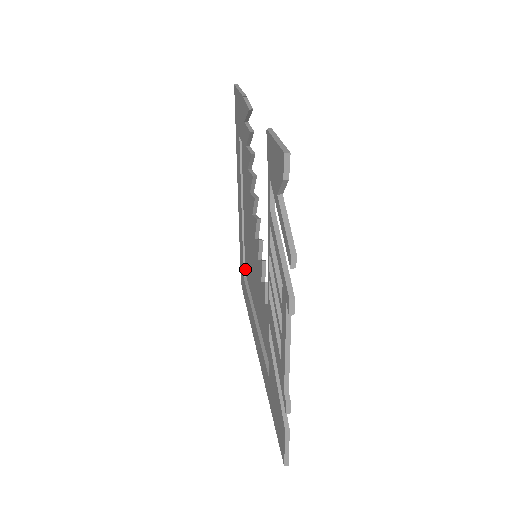
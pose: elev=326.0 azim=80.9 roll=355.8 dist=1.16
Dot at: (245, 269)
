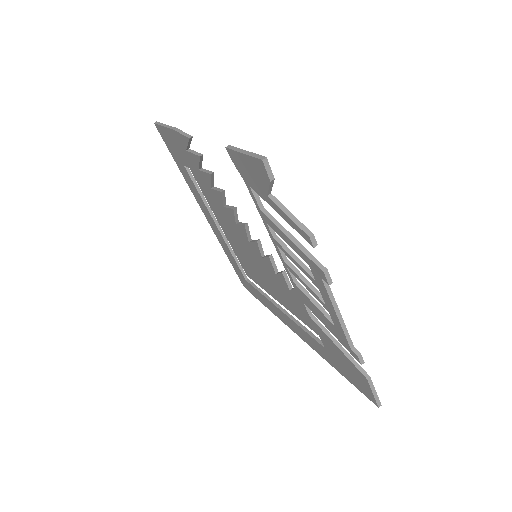
Dot at: occluded
